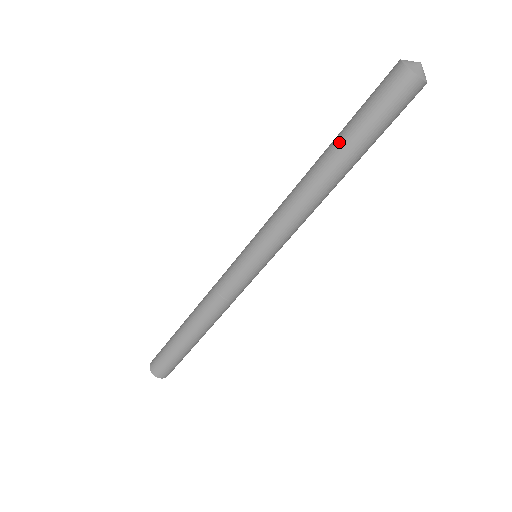
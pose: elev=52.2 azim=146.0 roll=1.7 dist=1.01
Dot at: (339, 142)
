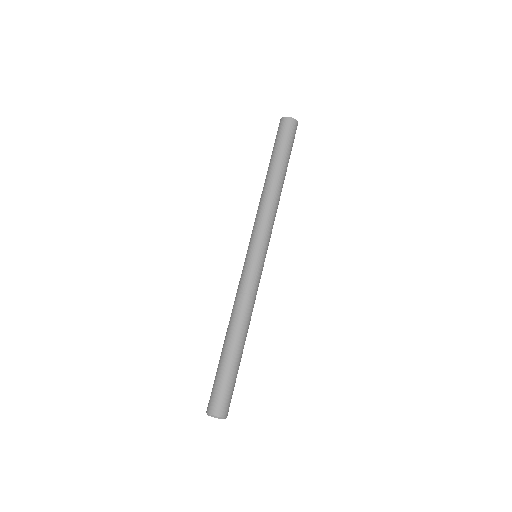
Dot at: (272, 161)
